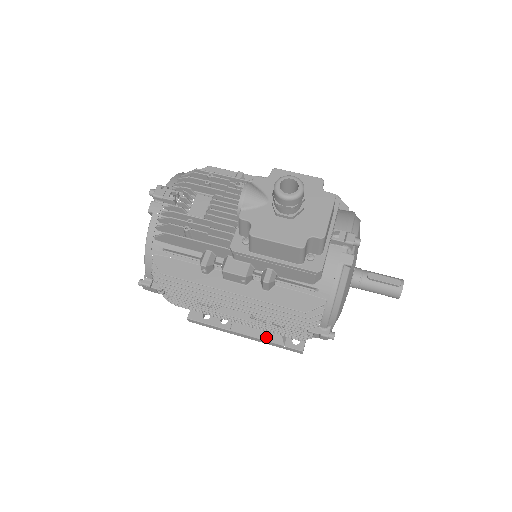
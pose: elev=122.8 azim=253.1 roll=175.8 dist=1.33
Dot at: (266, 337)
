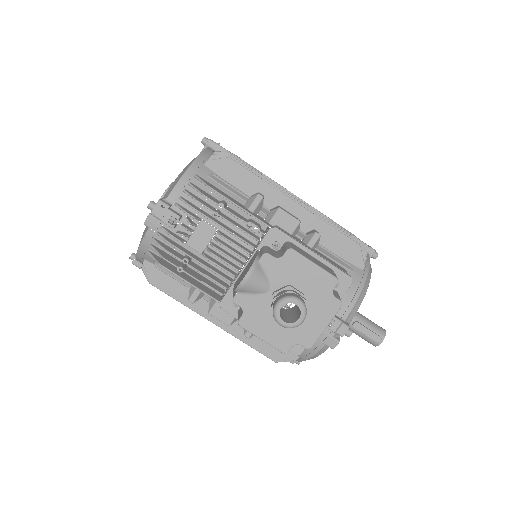
Dot at: occluded
